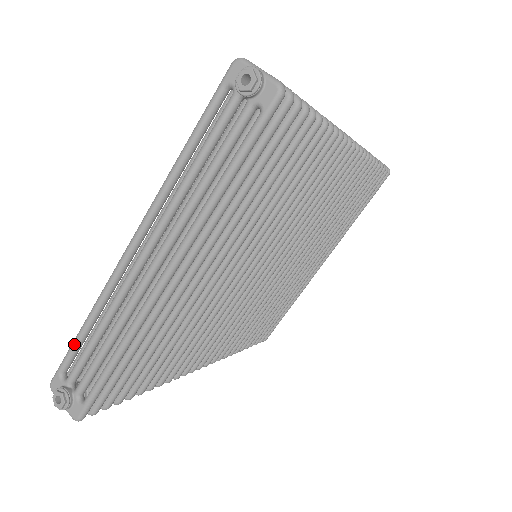
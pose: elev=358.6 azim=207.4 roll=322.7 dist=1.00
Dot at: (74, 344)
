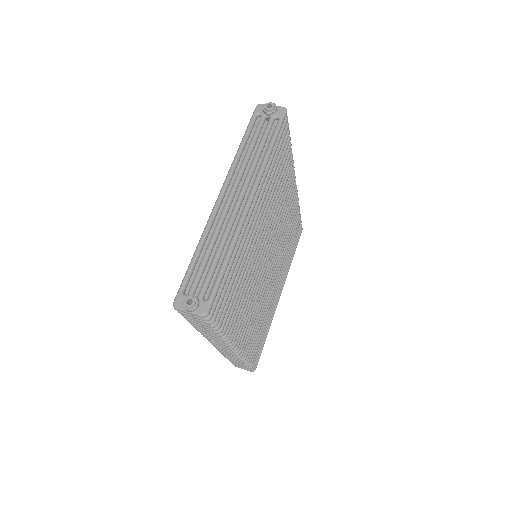
Dot at: (190, 266)
